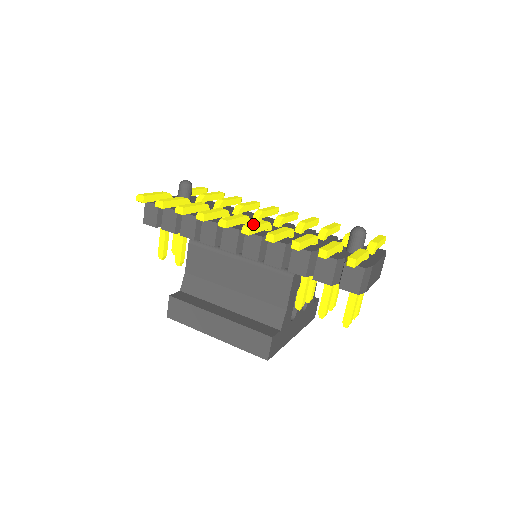
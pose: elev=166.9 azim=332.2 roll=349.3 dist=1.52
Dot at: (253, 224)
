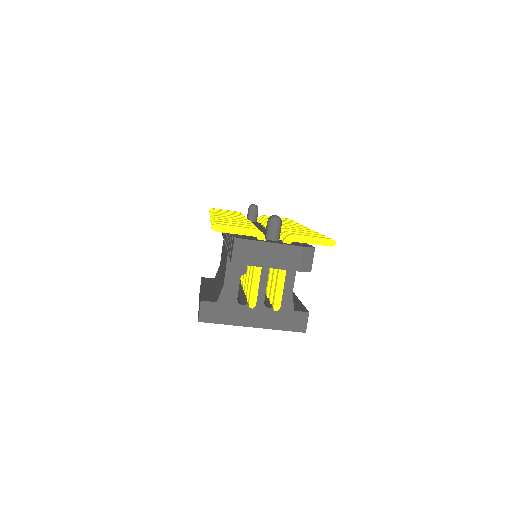
Dot at: occluded
